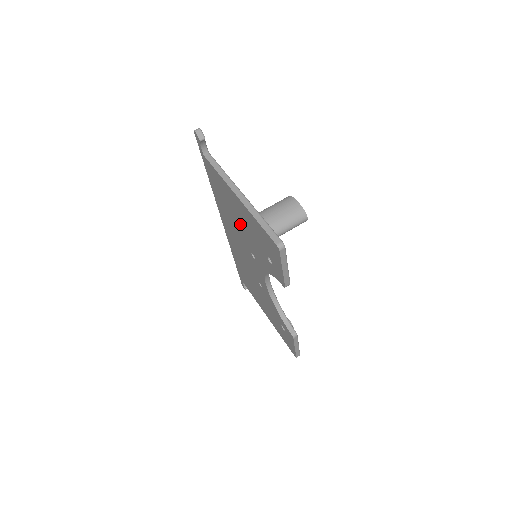
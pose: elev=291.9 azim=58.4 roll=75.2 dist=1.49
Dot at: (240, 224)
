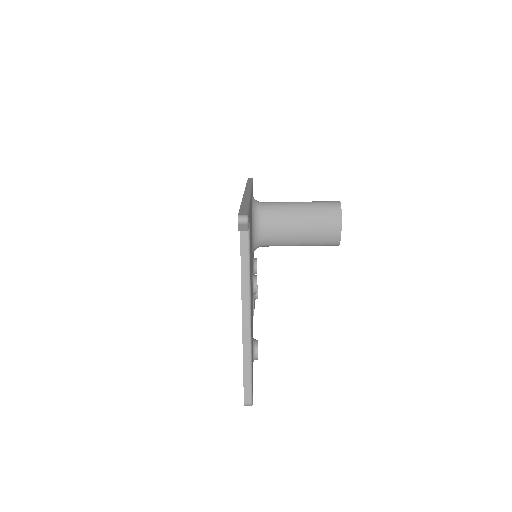
Dot at: occluded
